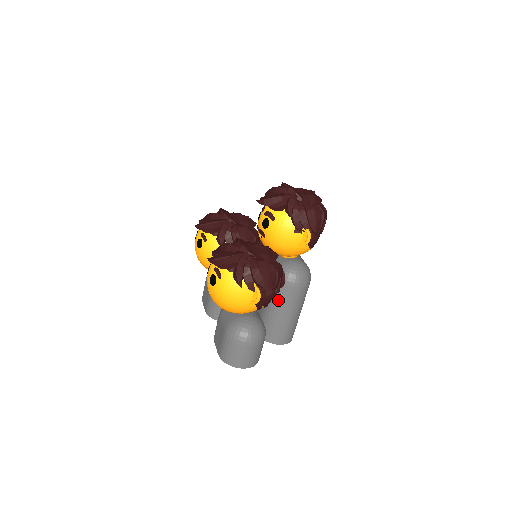
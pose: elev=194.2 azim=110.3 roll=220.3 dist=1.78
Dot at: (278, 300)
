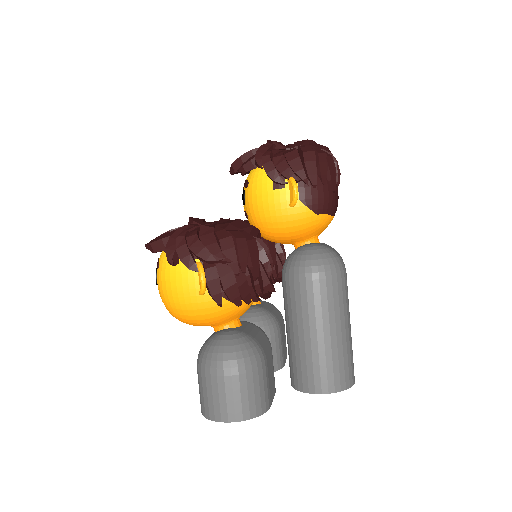
Dot at: (293, 311)
